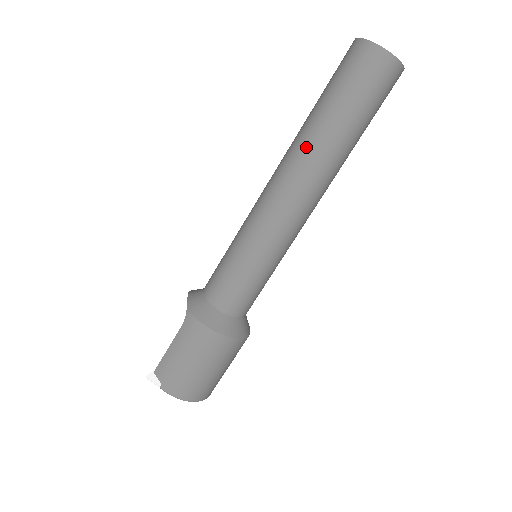
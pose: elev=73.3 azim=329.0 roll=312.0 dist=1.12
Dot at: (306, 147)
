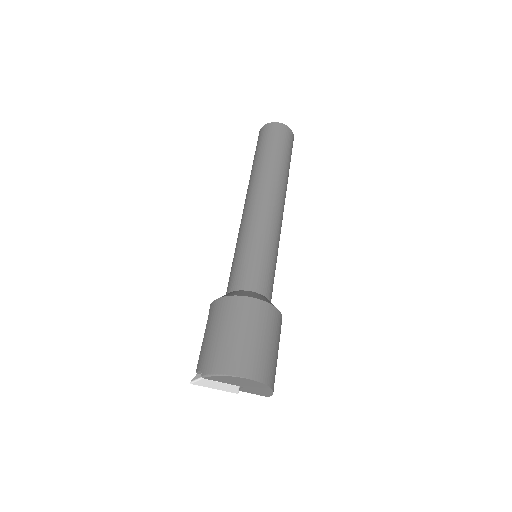
Dot at: (251, 178)
